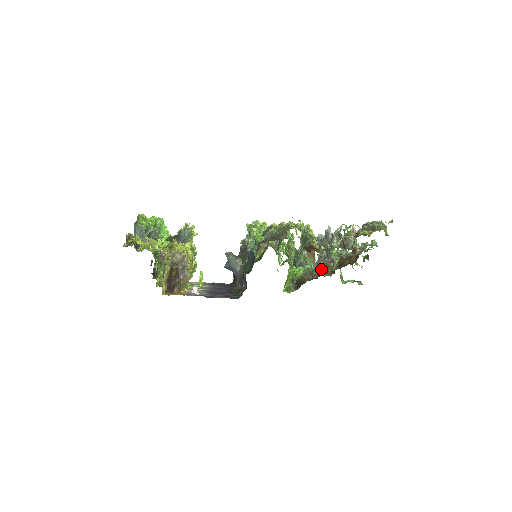
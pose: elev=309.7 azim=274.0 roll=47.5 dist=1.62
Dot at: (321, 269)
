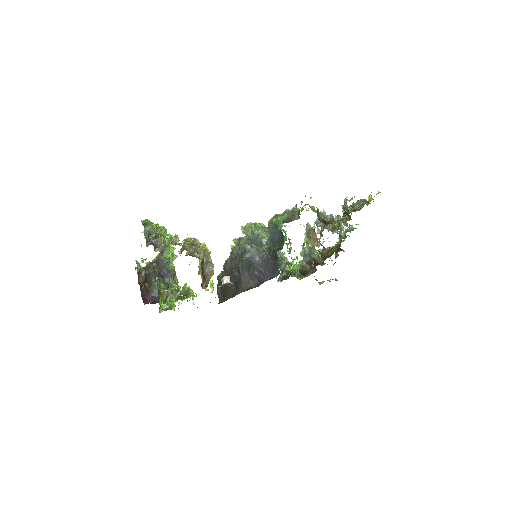
Dot at: (311, 263)
